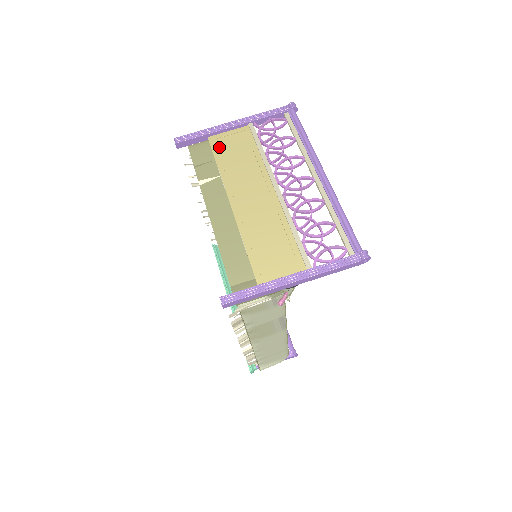
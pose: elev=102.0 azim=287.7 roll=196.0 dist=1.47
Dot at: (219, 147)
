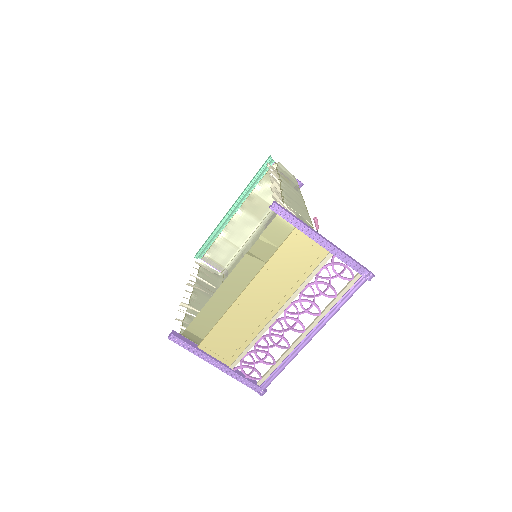
Dot at: (292, 244)
